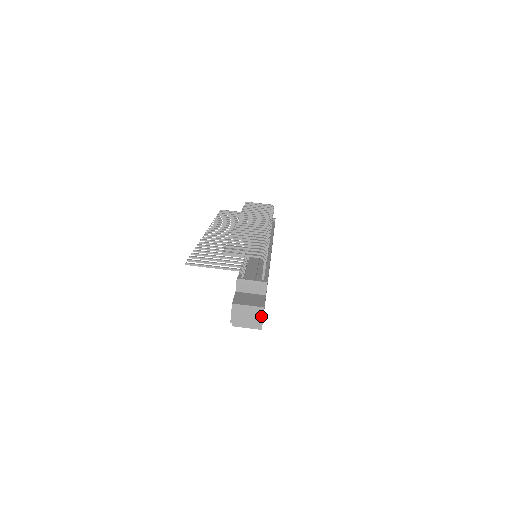
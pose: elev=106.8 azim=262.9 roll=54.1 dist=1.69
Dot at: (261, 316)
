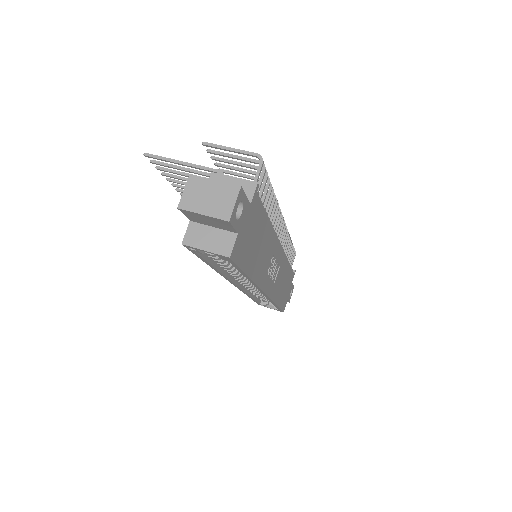
Dot at: (232, 201)
